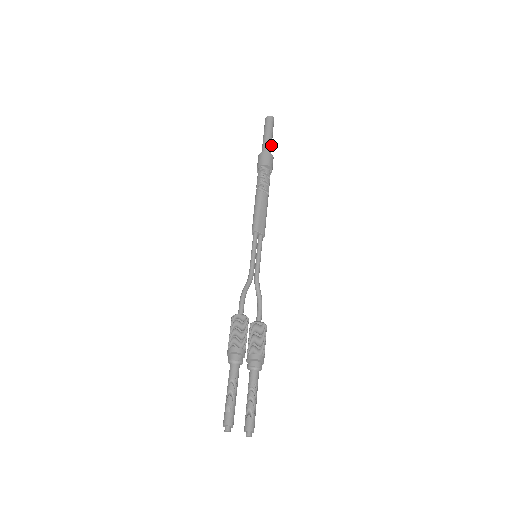
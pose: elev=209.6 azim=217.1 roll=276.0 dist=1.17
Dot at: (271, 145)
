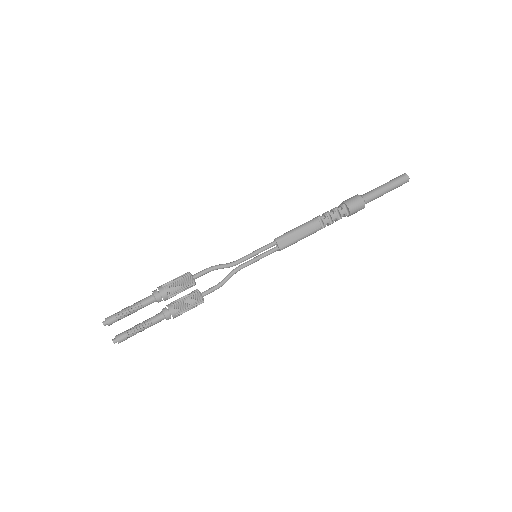
Dot at: (376, 197)
